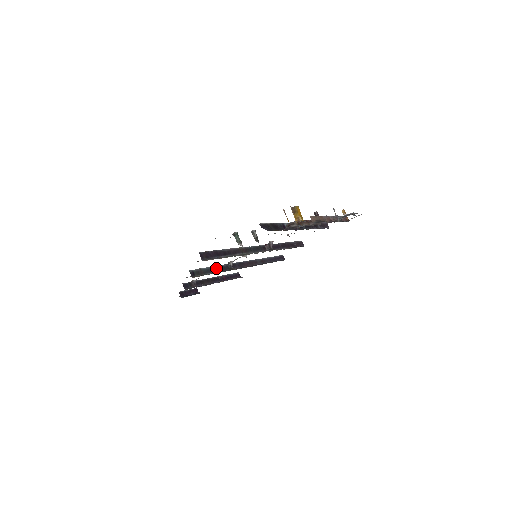
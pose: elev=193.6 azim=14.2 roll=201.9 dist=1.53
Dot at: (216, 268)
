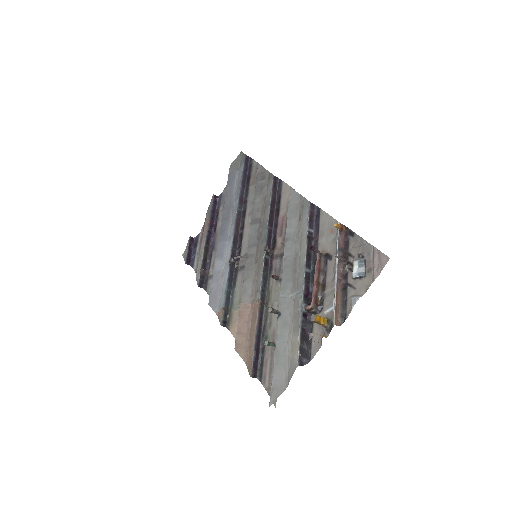
Dot at: (228, 285)
